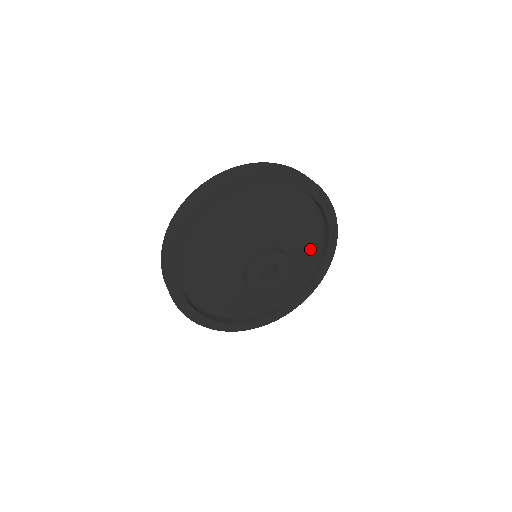
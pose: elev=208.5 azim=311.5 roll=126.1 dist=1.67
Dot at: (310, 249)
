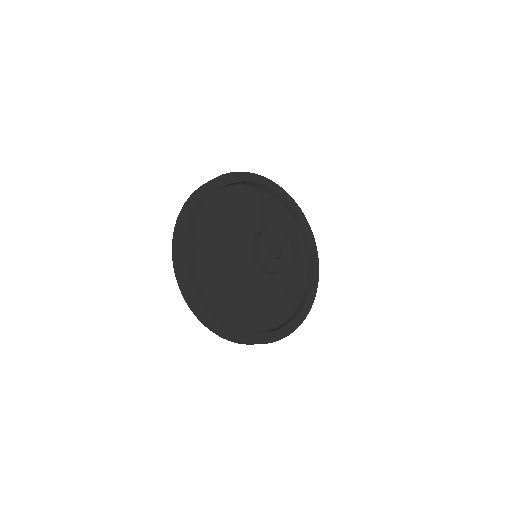
Dot at: (296, 247)
